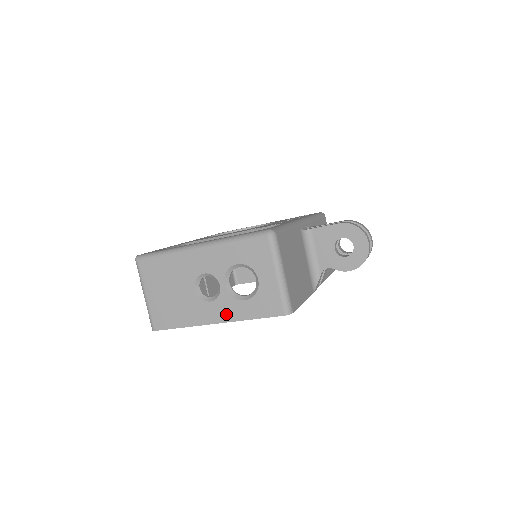
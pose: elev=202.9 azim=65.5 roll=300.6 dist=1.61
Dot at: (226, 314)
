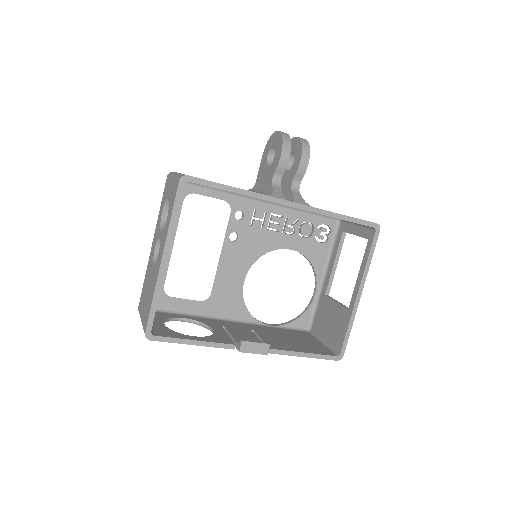
Dot at: (163, 243)
